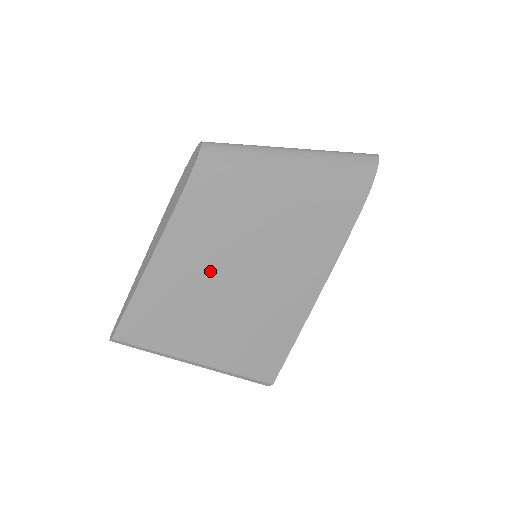
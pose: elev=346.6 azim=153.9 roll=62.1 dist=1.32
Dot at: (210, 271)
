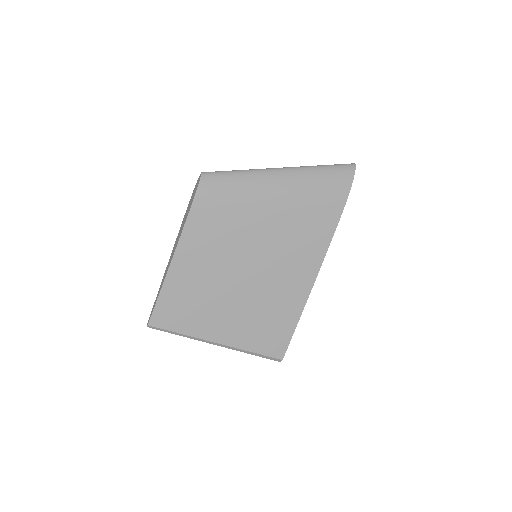
Dot at: (218, 270)
